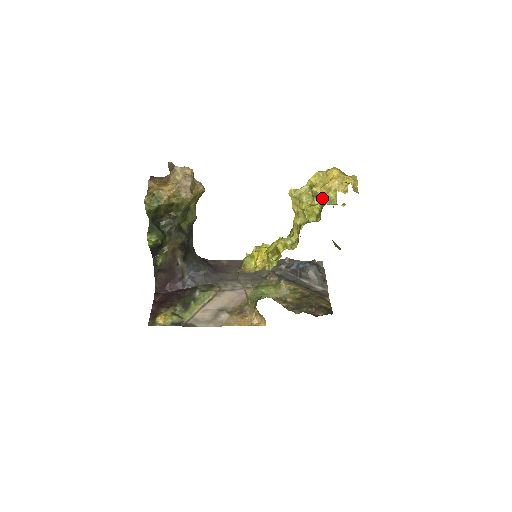
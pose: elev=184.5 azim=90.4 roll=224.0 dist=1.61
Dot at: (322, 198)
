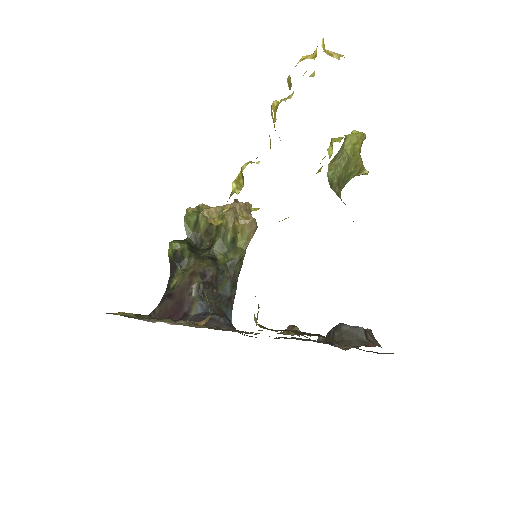
Dot at: (333, 142)
